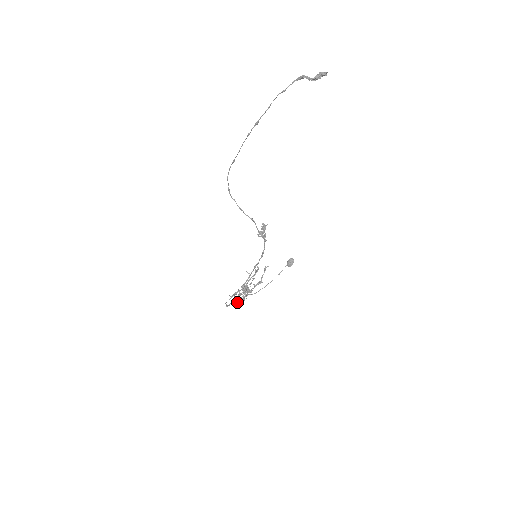
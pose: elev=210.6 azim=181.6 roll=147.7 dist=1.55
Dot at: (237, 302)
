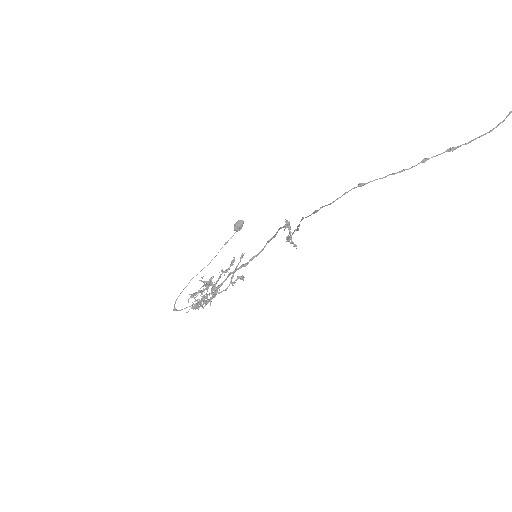
Dot at: (201, 306)
